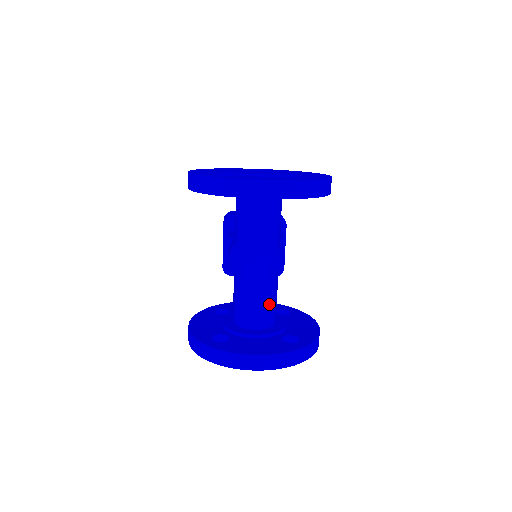
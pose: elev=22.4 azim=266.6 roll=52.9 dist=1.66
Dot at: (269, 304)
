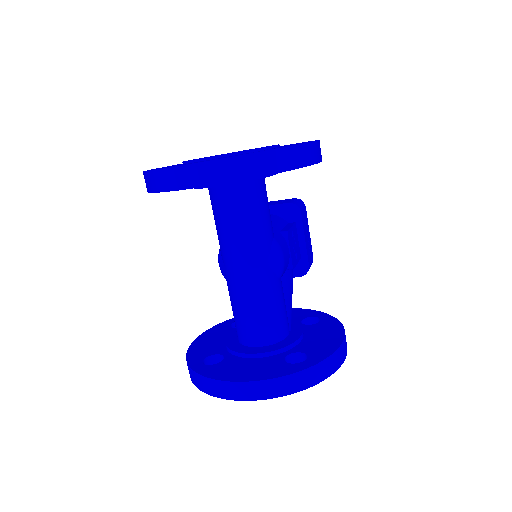
Dot at: (268, 314)
